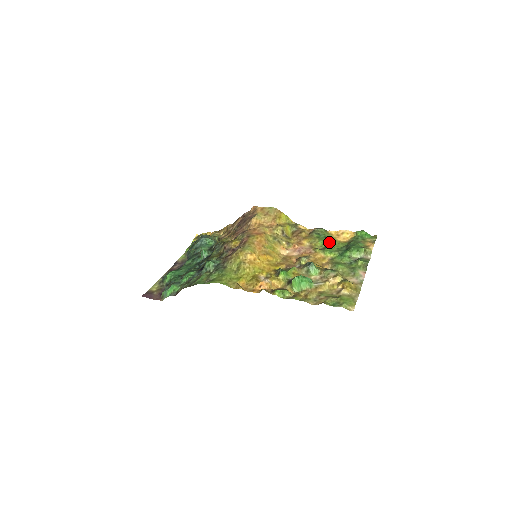
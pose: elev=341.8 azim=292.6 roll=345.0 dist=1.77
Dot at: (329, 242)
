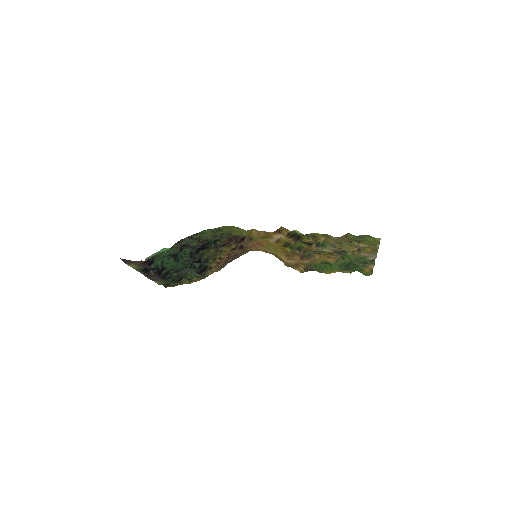
Dot at: (327, 267)
